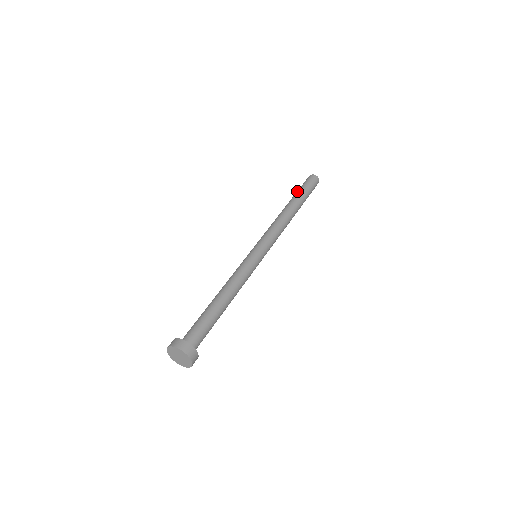
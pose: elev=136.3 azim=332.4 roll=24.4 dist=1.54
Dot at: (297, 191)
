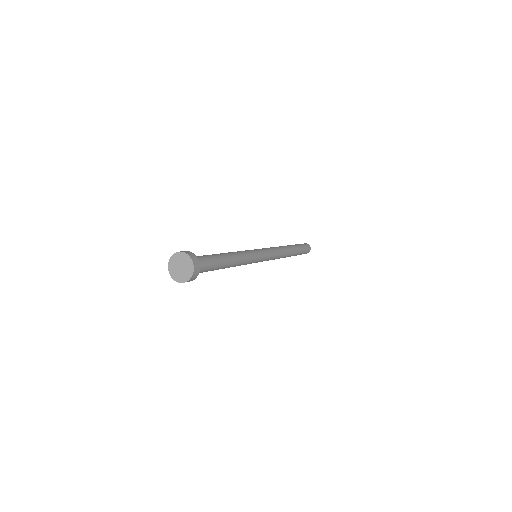
Dot at: occluded
